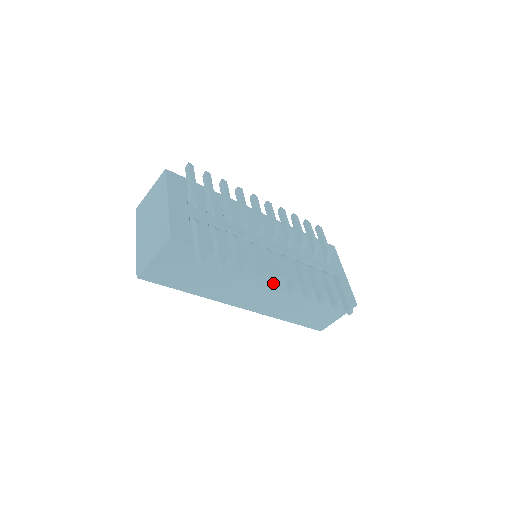
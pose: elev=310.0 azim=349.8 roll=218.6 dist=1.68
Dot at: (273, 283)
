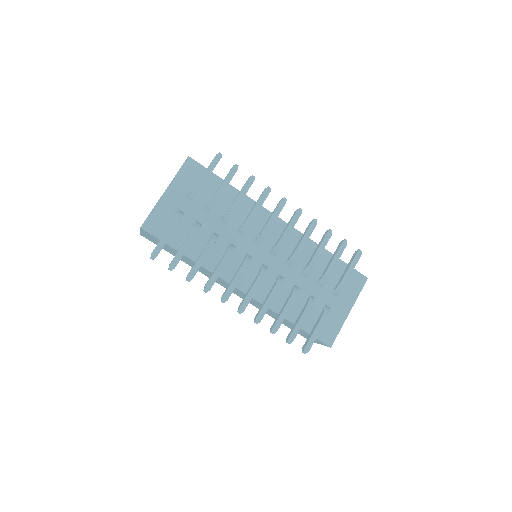
Dot at: (222, 296)
